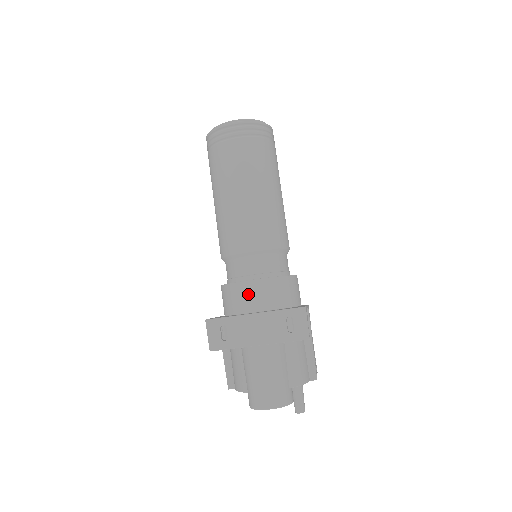
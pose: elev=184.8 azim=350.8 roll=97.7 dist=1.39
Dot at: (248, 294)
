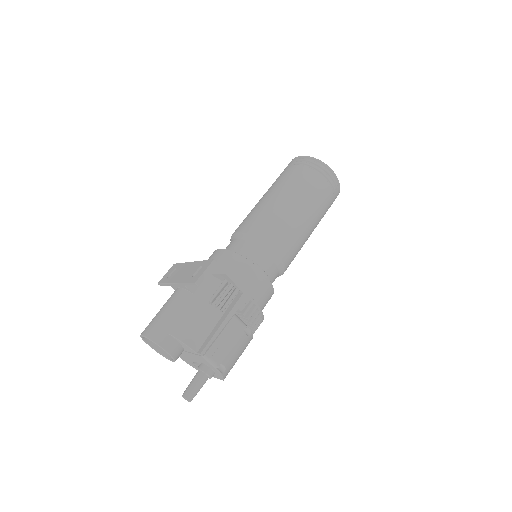
Dot at: (209, 258)
